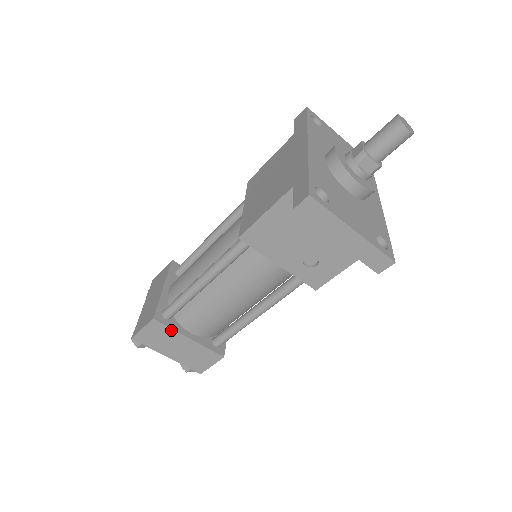
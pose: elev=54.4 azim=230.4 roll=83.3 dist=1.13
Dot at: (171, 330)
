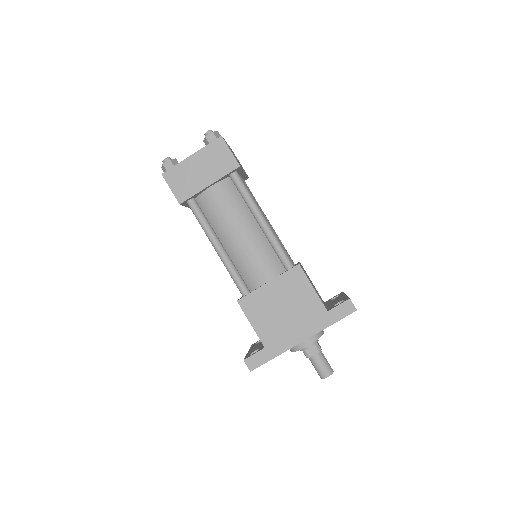
Dot at: occluded
